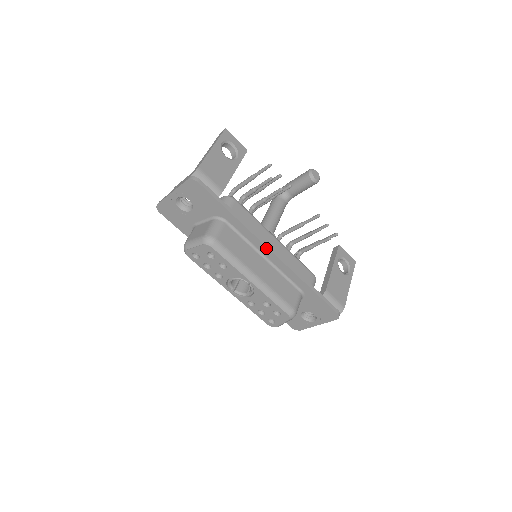
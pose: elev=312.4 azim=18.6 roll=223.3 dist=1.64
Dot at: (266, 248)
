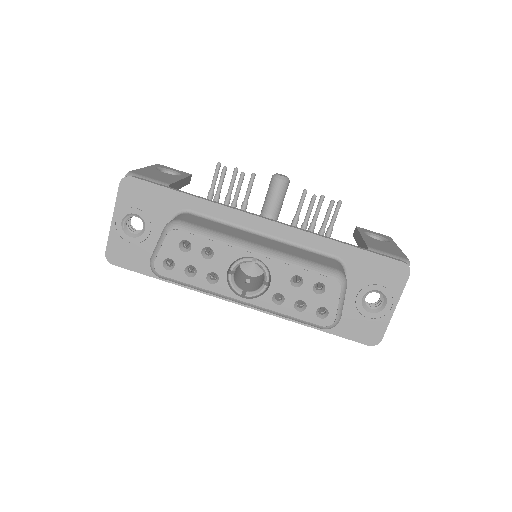
Dot at: (255, 218)
